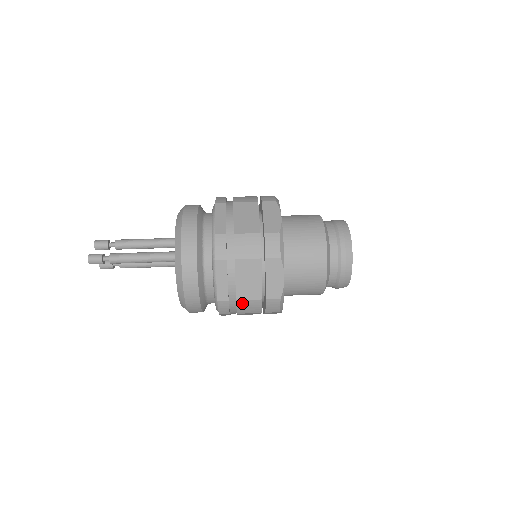
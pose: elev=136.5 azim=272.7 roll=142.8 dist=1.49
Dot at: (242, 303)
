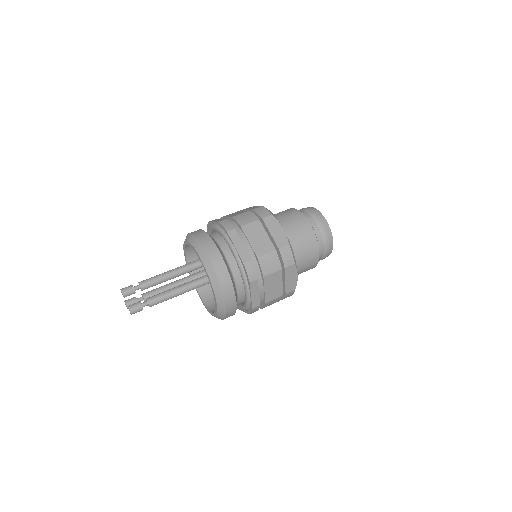
Dot at: (269, 303)
